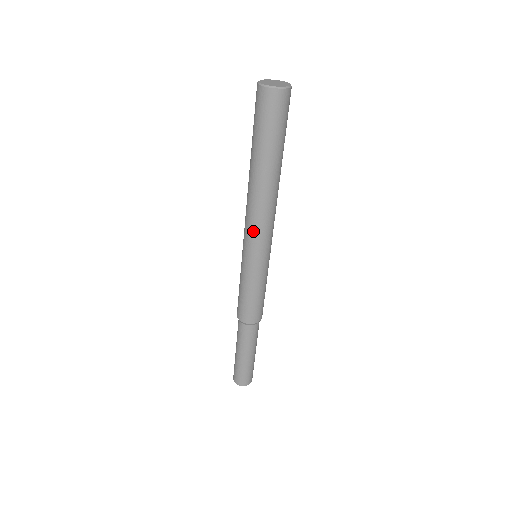
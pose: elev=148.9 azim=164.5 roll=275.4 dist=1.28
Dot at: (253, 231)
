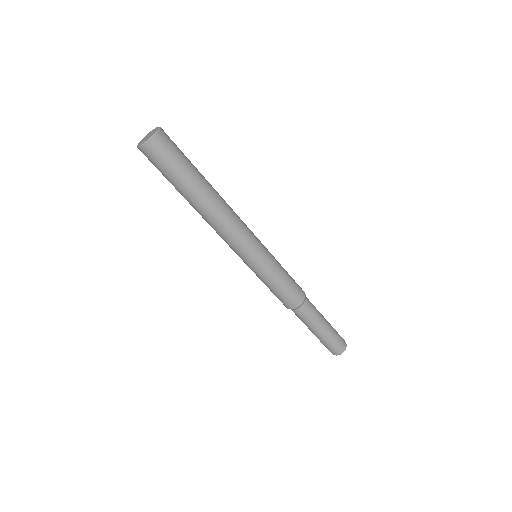
Dot at: (227, 243)
